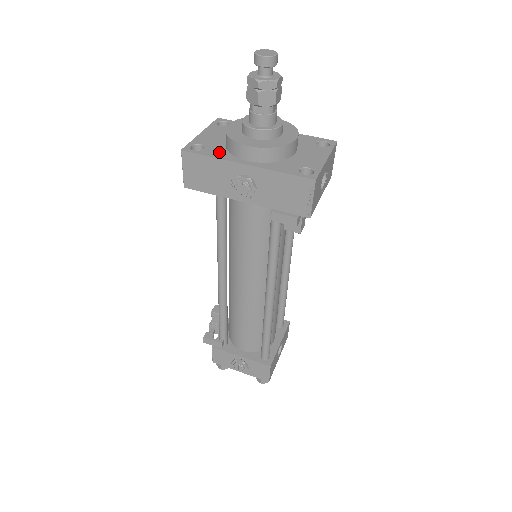
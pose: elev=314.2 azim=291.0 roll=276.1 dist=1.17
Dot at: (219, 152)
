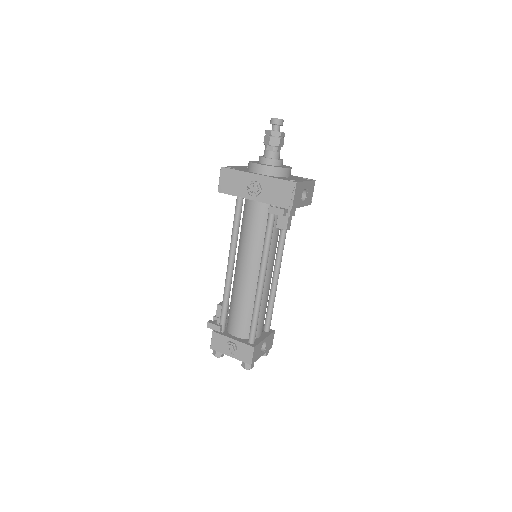
Dot at: (243, 170)
